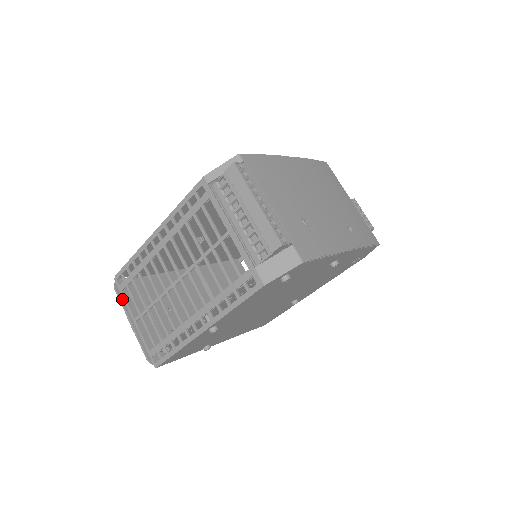
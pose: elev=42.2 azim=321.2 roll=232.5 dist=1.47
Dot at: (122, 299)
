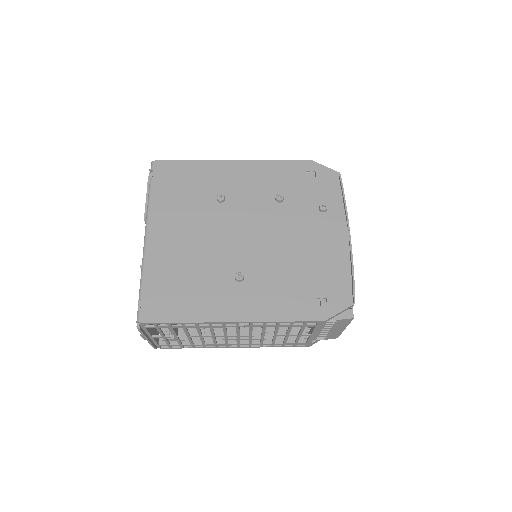
Dot at: (144, 332)
